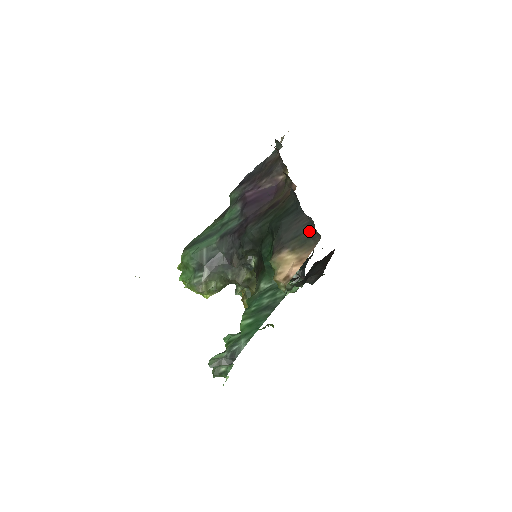
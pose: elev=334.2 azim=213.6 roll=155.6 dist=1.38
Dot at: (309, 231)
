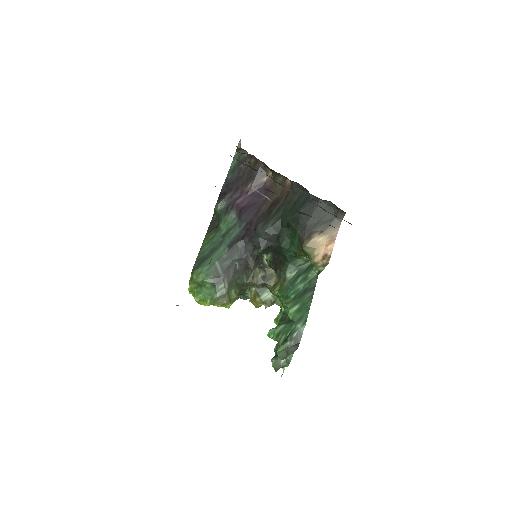
Dot at: (330, 212)
